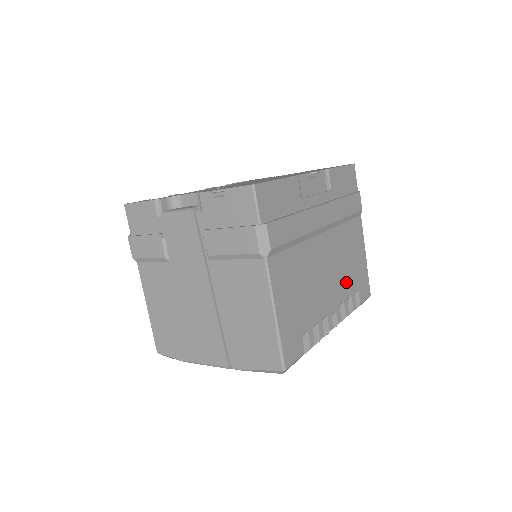
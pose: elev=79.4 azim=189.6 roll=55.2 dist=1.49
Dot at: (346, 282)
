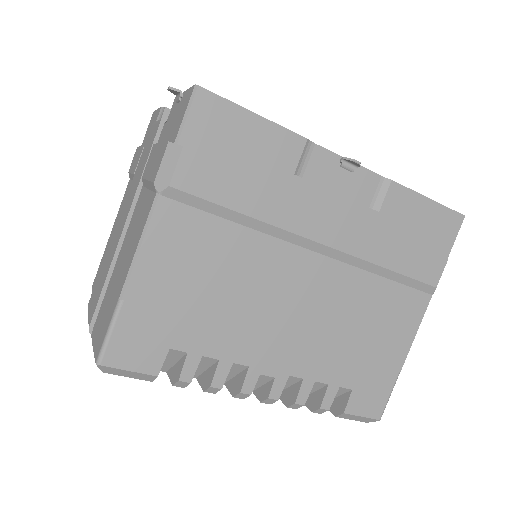
Dot at: (329, 358)
